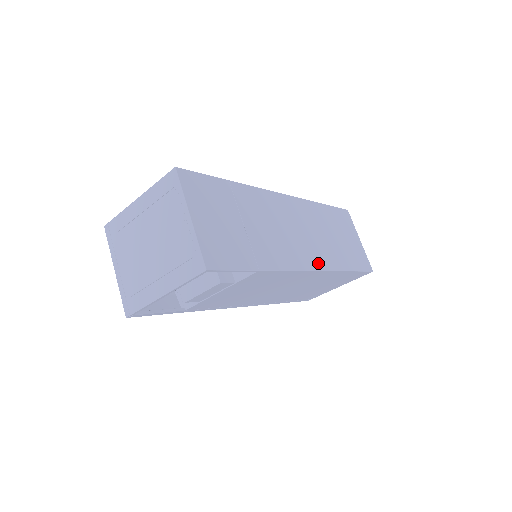
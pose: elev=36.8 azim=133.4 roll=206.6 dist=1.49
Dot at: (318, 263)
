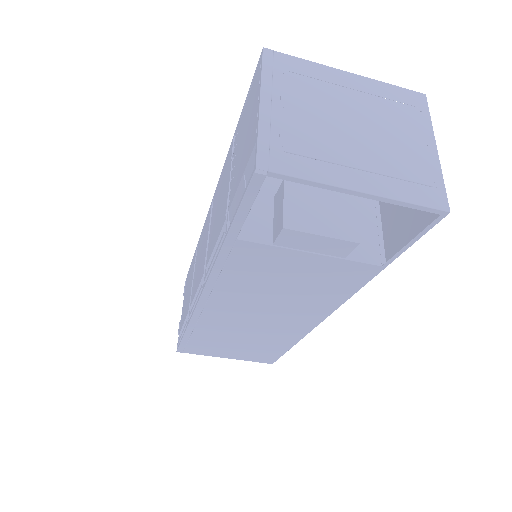
Dot at: occluded
